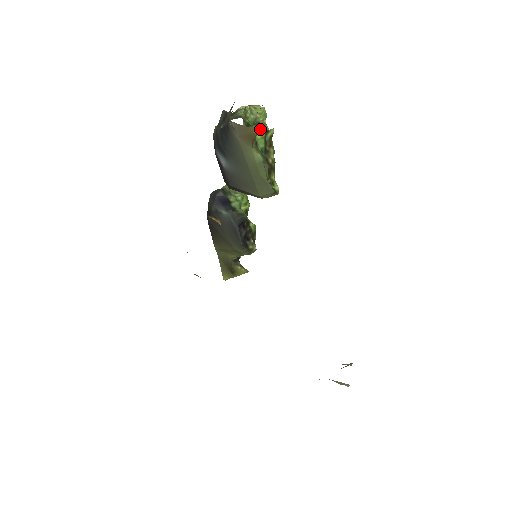
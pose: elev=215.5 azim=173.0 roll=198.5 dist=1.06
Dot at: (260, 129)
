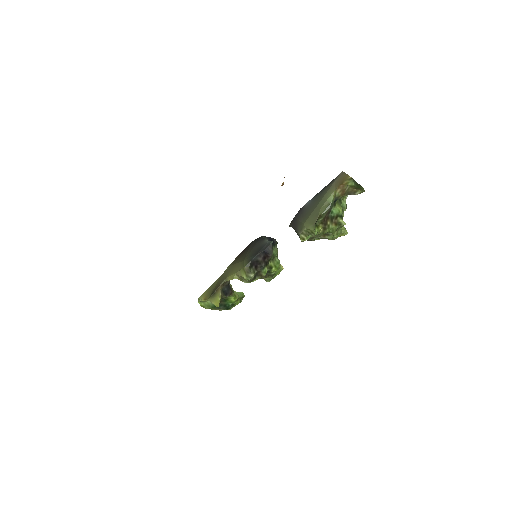
Dot at: (342, 209)
